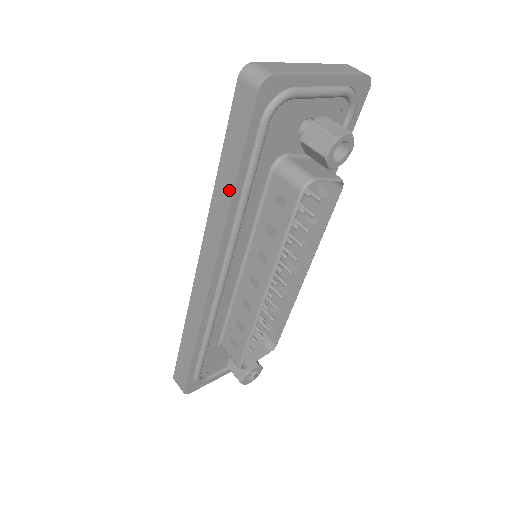
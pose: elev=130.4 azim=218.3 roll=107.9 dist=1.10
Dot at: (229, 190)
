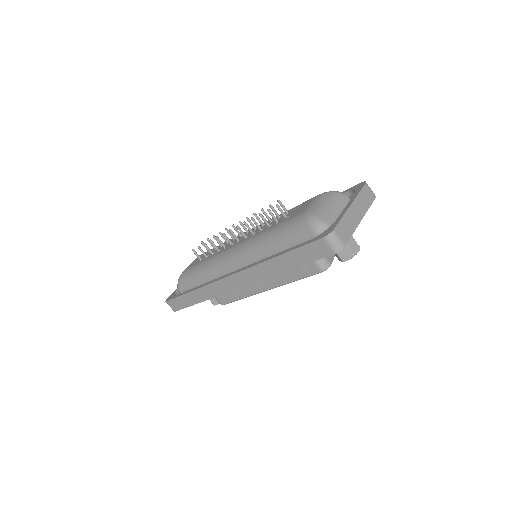
Dot at: (282, 269)
